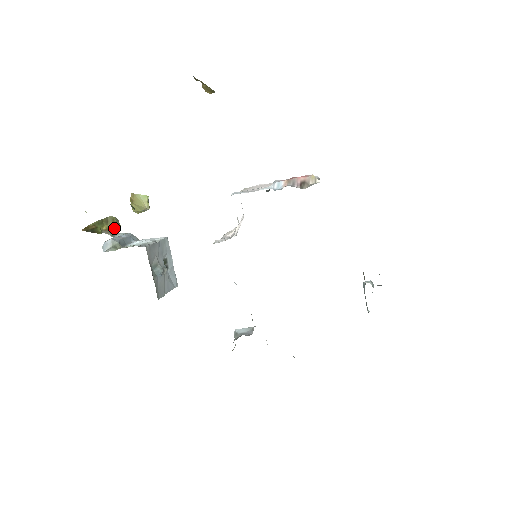
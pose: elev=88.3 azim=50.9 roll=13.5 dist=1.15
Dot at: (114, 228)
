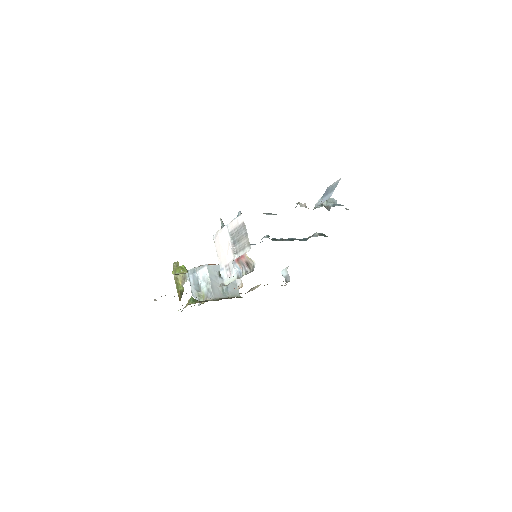
Dot at: (182, 276)
